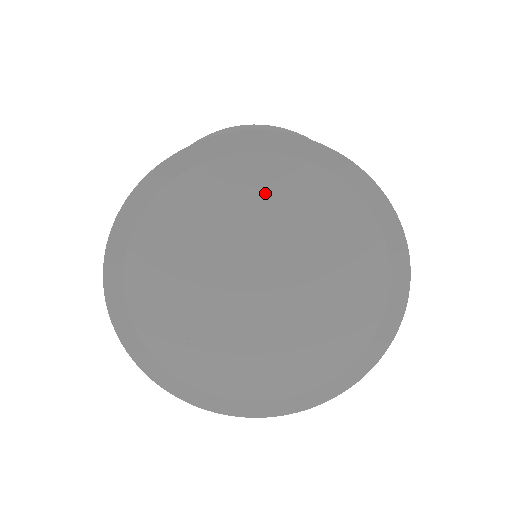
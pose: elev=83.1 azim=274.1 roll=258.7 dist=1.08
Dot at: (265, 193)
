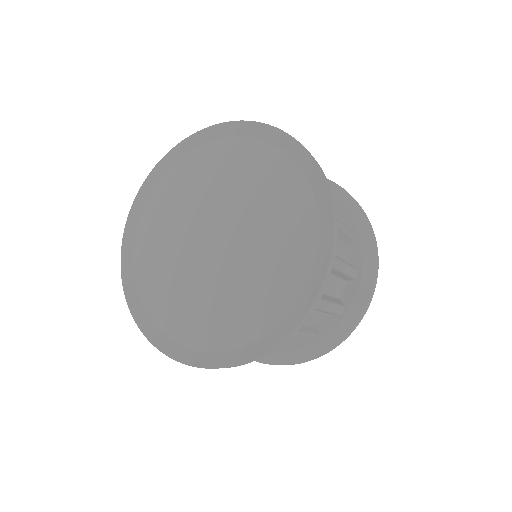
Dot at: (275, 189)
